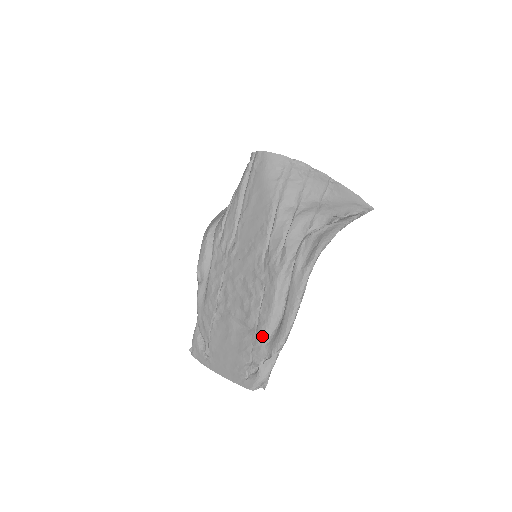
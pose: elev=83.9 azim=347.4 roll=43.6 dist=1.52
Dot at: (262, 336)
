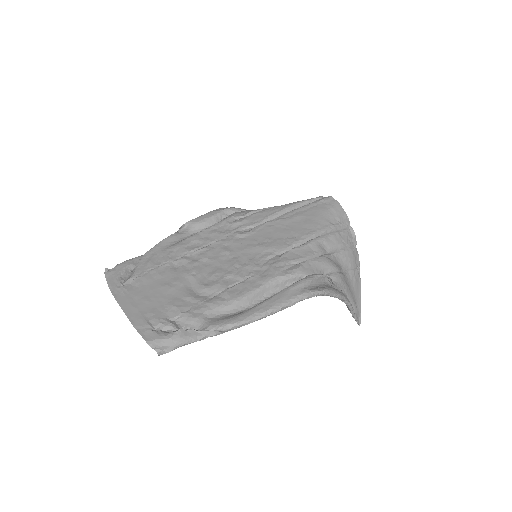
Dot at: (210, 308)
